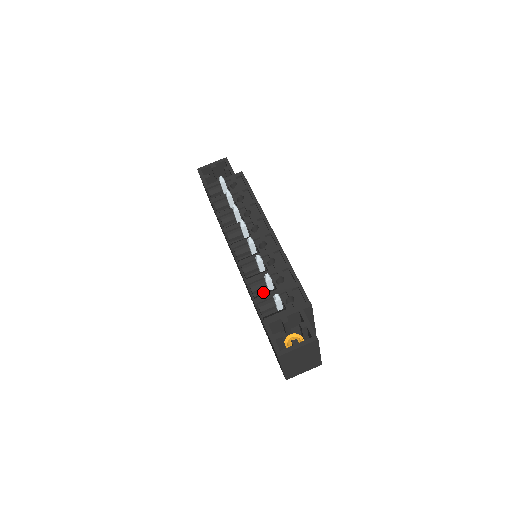
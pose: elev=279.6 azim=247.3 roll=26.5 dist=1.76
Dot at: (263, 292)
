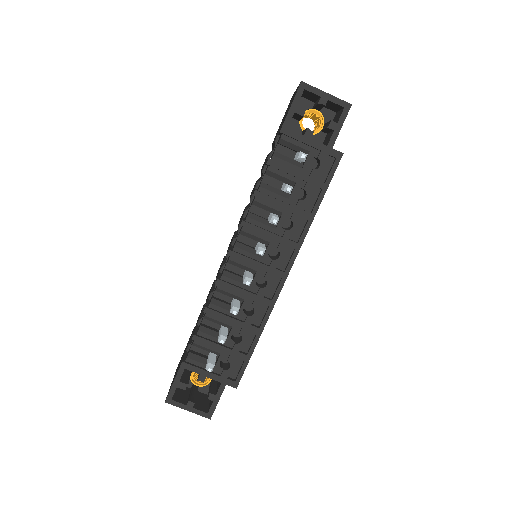
Dot at: (215, 323)
